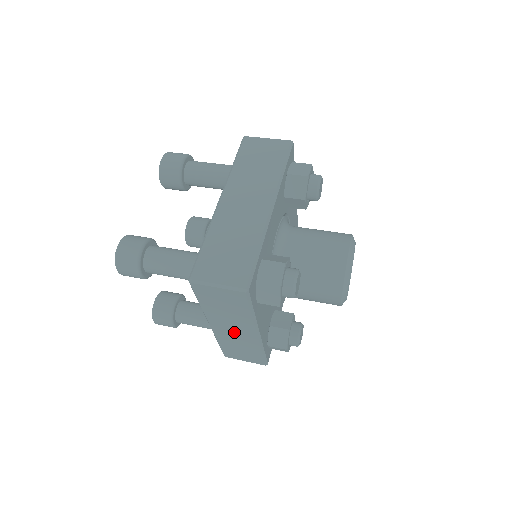
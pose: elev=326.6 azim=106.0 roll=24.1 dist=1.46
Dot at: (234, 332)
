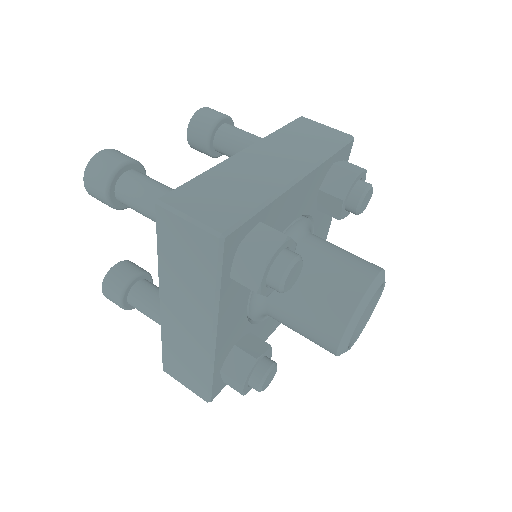
Dot at: occluded
